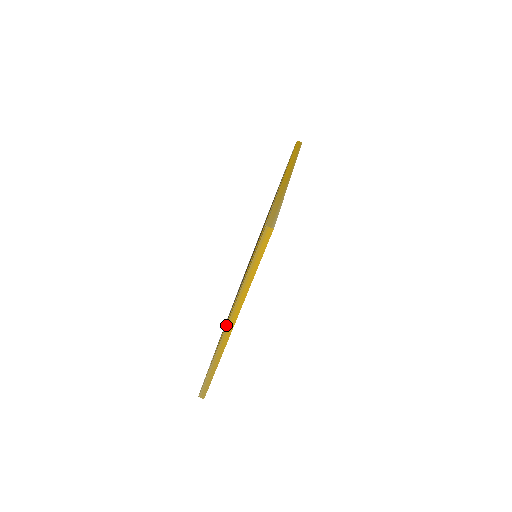
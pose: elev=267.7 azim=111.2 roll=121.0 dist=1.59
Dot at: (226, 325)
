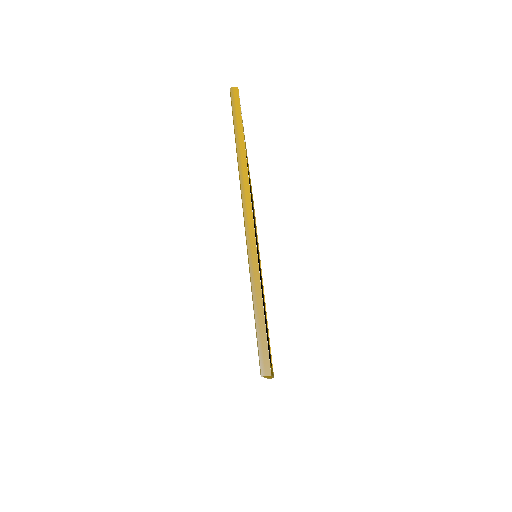
Dot at: (244, 221)
